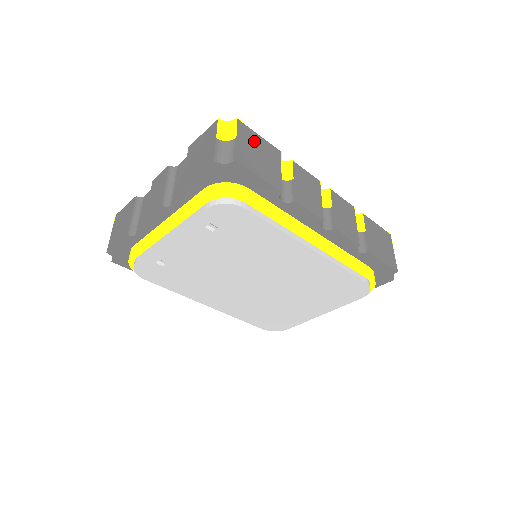
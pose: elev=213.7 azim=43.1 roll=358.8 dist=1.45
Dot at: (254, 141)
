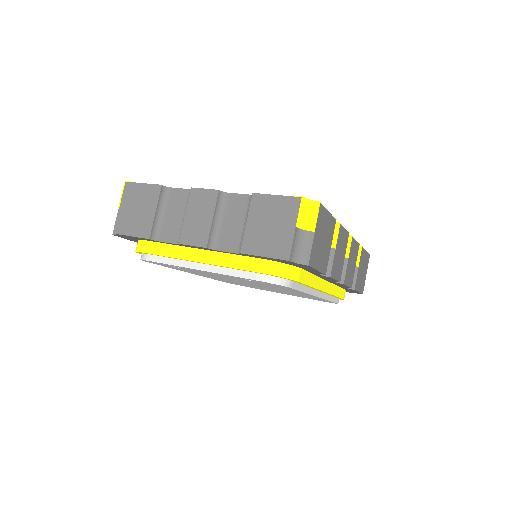
Dot at: (324, 224)
